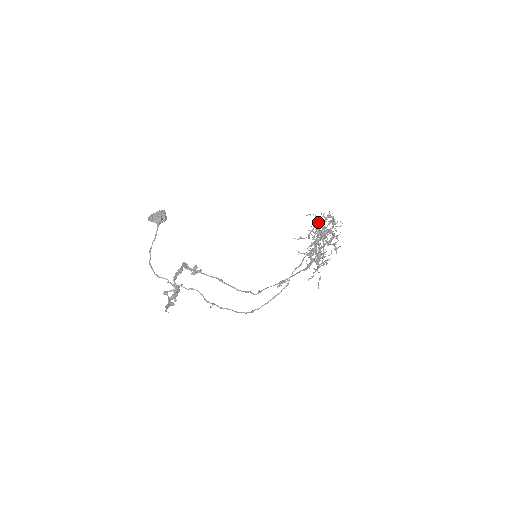
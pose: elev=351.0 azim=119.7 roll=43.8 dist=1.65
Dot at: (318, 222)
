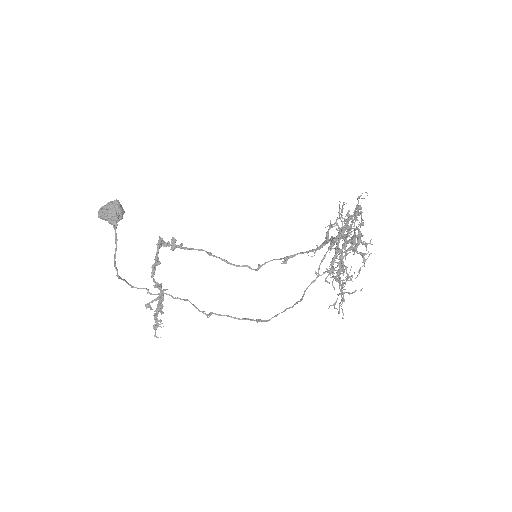
Dot at: (342, 230)
